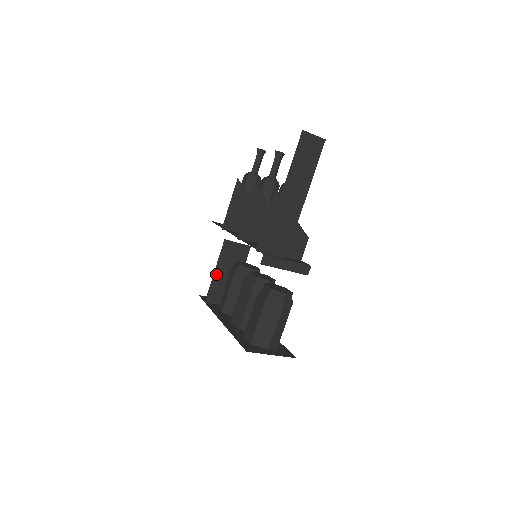
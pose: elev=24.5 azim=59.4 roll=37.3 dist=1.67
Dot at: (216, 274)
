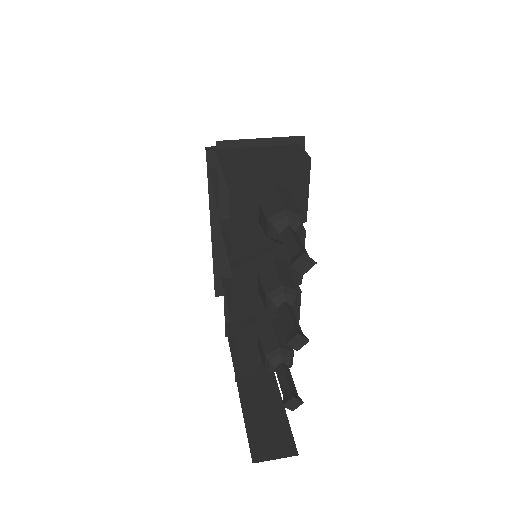
Dot at: occluded
